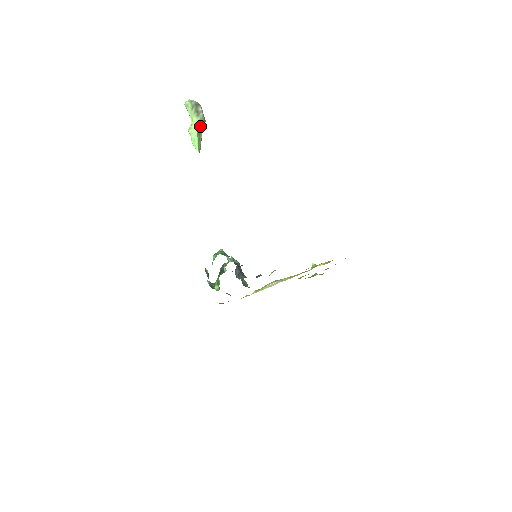
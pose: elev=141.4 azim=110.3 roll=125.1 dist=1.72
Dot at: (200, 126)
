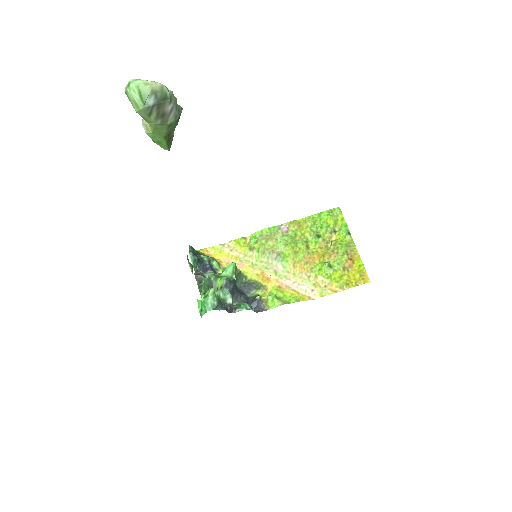
Dot at: (170, 128)
